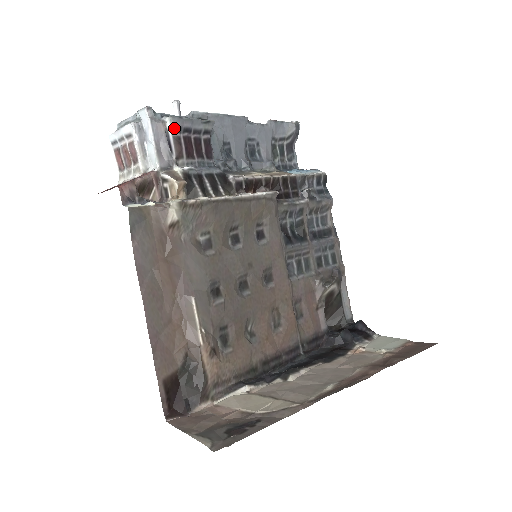
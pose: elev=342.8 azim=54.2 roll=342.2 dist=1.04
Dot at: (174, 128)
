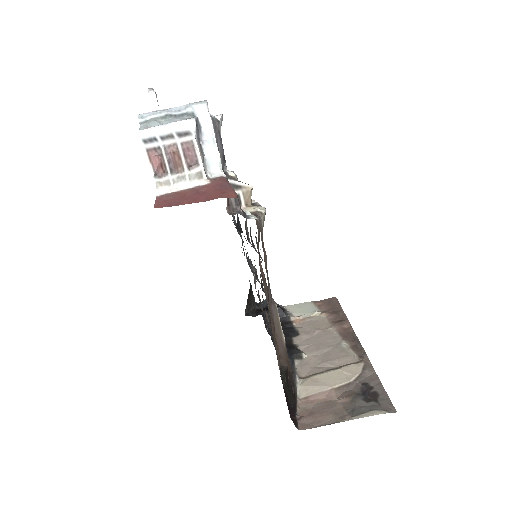
Dot at: occluded
